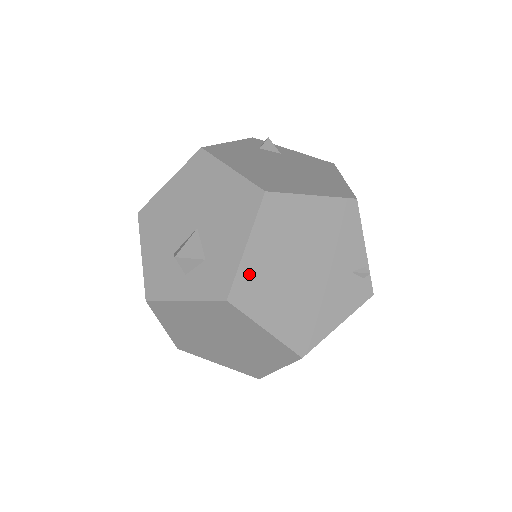
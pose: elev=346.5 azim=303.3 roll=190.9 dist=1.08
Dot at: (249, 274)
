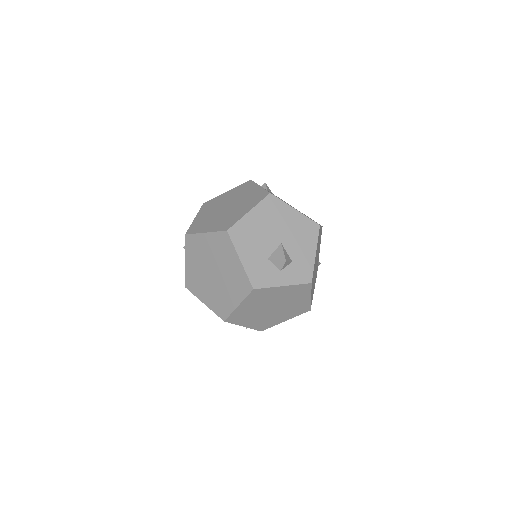
Dot at: (314, 268)
